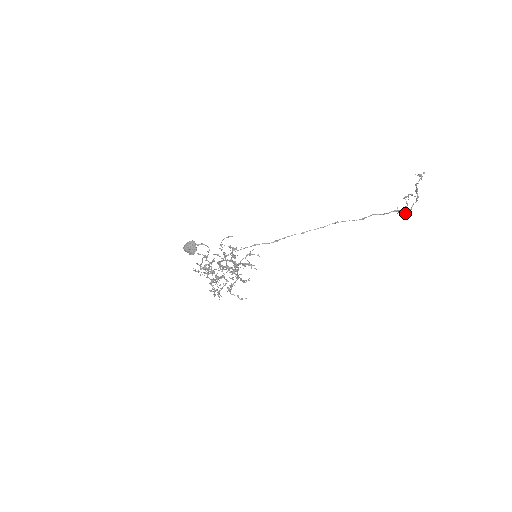
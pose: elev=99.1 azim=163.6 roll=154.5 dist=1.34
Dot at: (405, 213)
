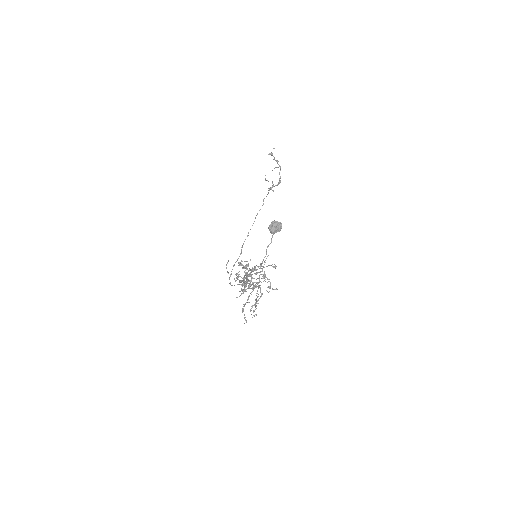
Dot at: (280, 181)
